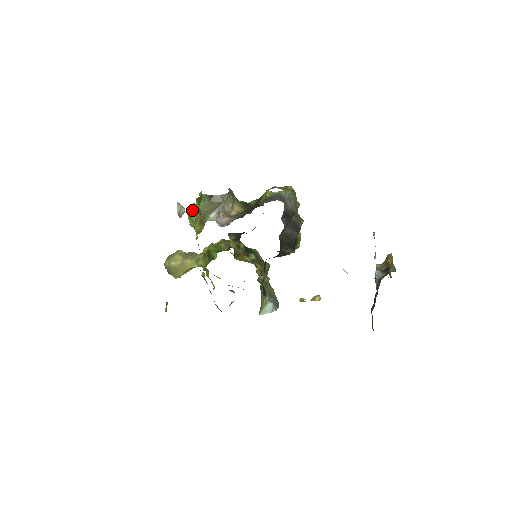
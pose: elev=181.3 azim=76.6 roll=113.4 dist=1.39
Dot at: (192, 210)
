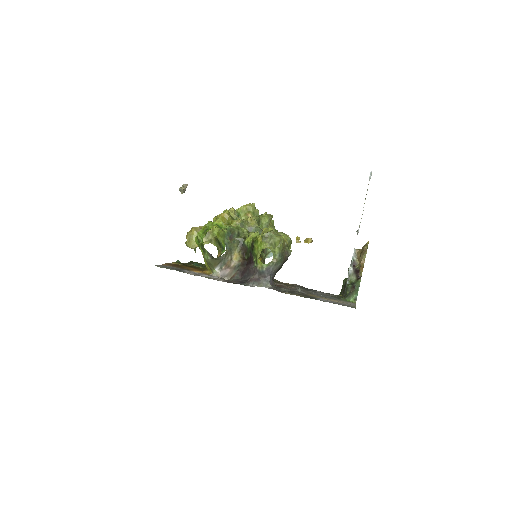
Dot at: (198, 242)
